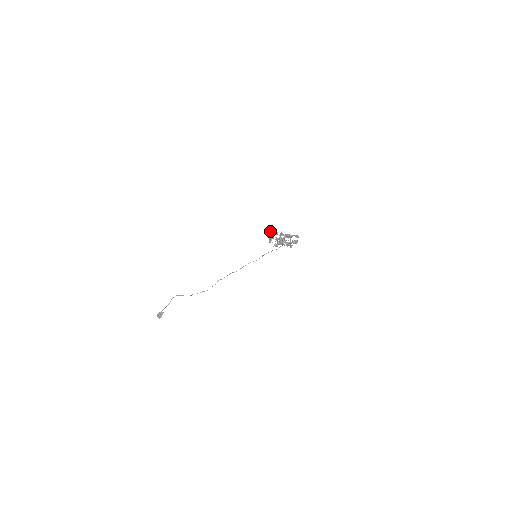
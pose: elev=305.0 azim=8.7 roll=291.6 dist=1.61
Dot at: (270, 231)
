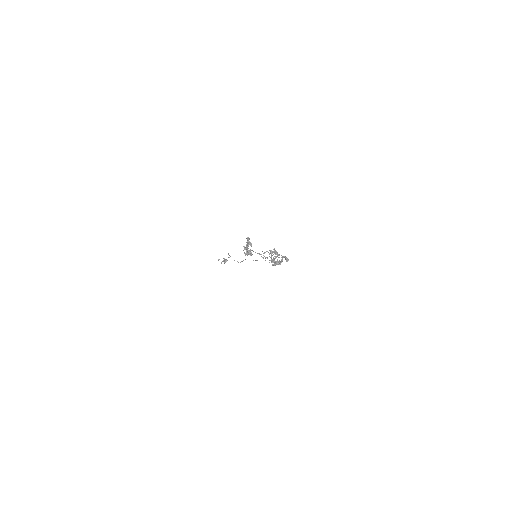
Dot at: occluded
